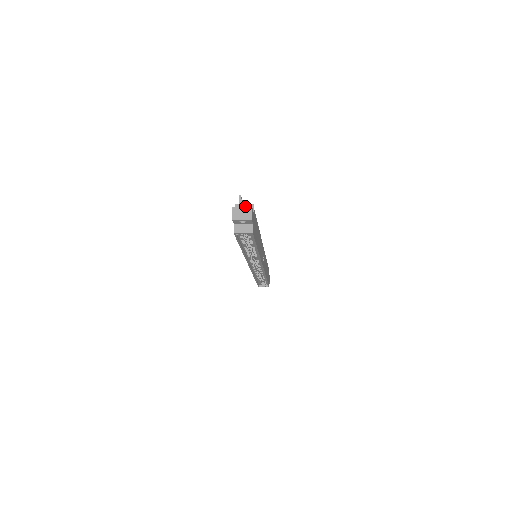
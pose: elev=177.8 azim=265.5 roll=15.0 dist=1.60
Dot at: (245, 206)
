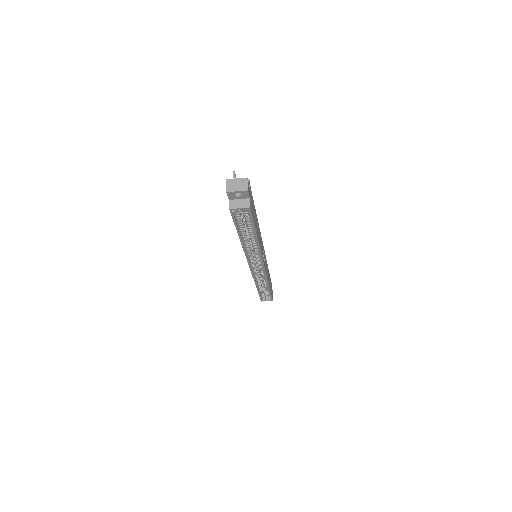
Dot at: occluded
